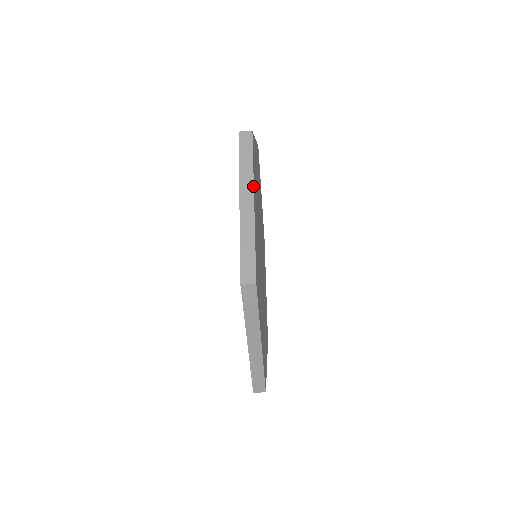
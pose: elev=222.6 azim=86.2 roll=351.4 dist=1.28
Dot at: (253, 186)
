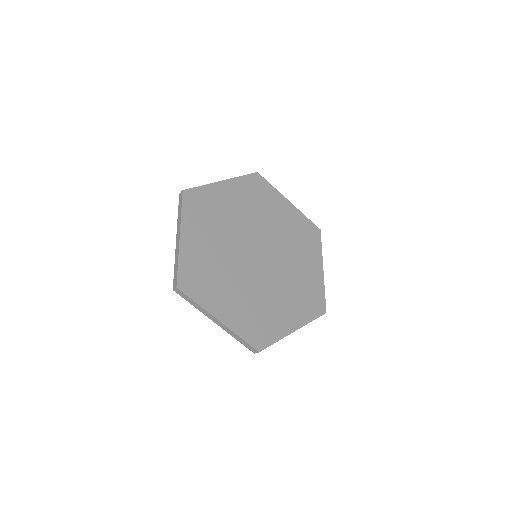
Dot at: (180, 226)
